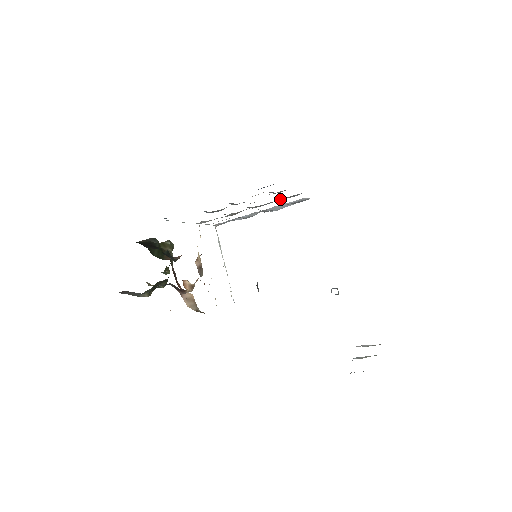
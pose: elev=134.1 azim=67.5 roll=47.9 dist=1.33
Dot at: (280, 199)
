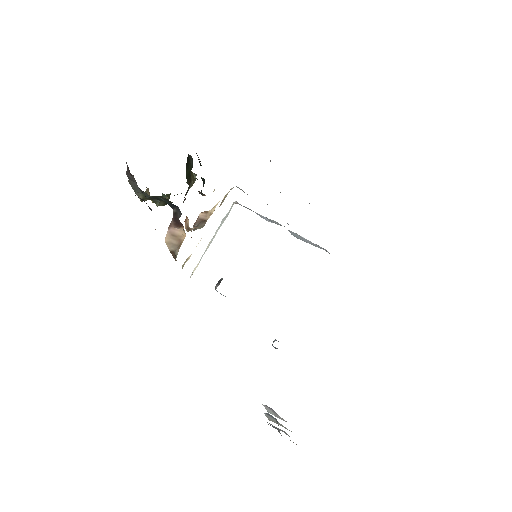
Dot at: occluded
